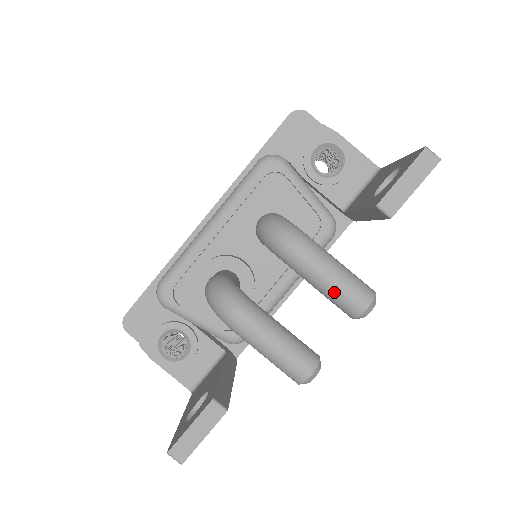
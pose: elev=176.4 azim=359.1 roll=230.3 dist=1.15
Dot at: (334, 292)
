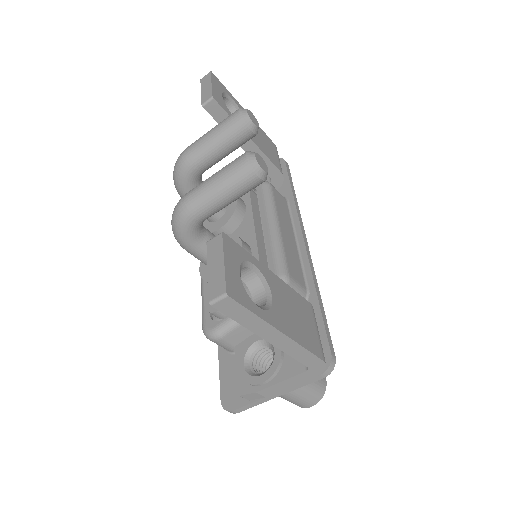
Dot at: (217, 133)
